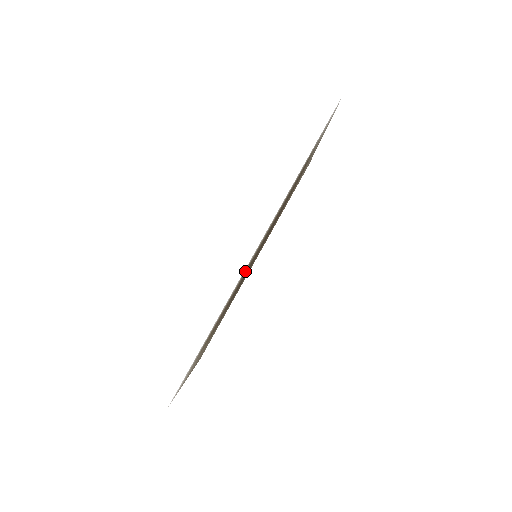
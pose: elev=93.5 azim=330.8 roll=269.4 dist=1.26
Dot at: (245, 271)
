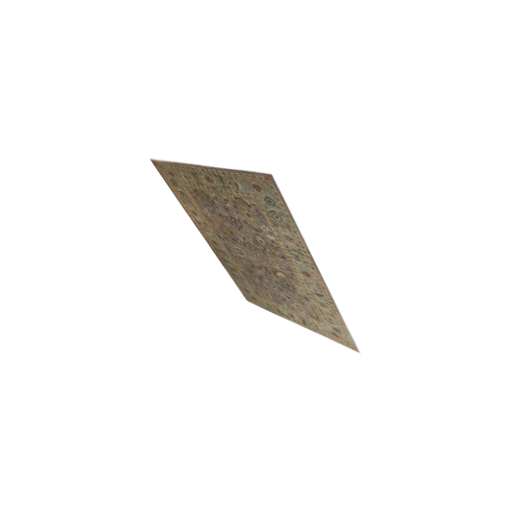
Dot at: (305, 283)
